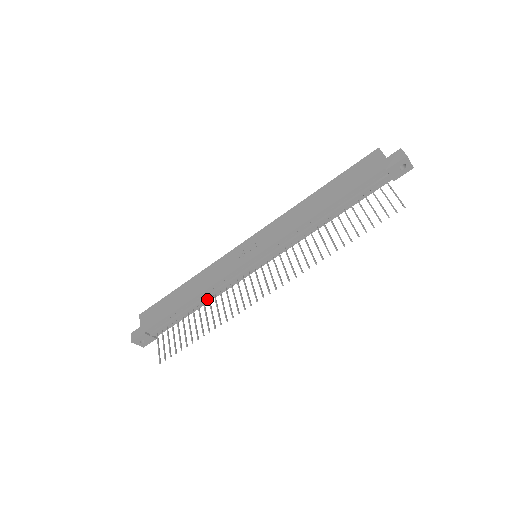
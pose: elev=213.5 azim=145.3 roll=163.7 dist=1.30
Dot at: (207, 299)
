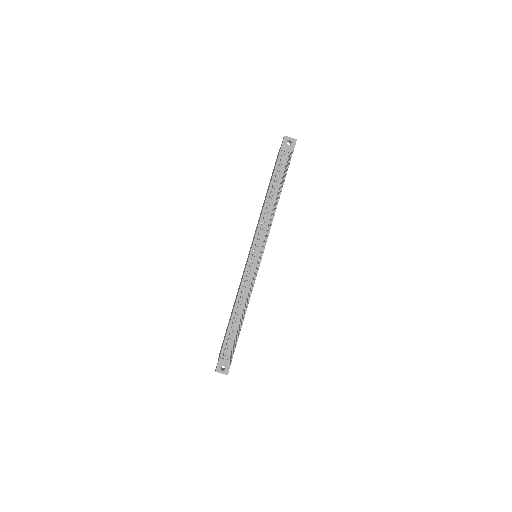
Dot at: (244, 305)
